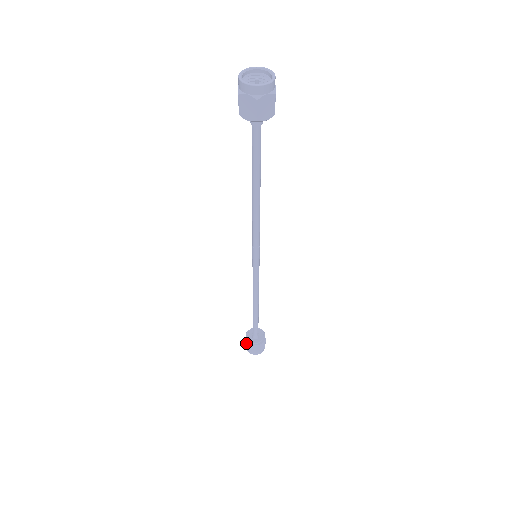
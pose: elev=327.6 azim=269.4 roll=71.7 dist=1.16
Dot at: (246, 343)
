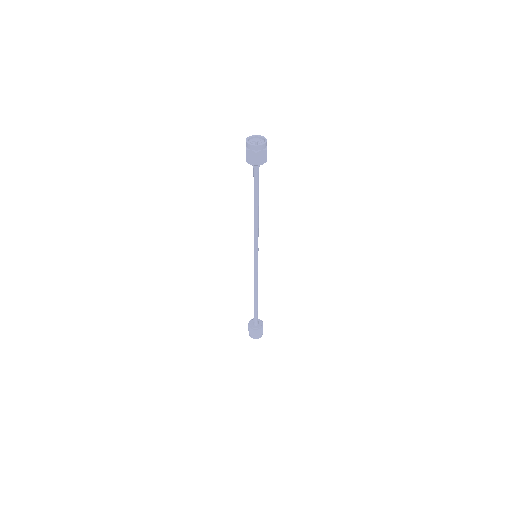
Dot at: (249, 329)
